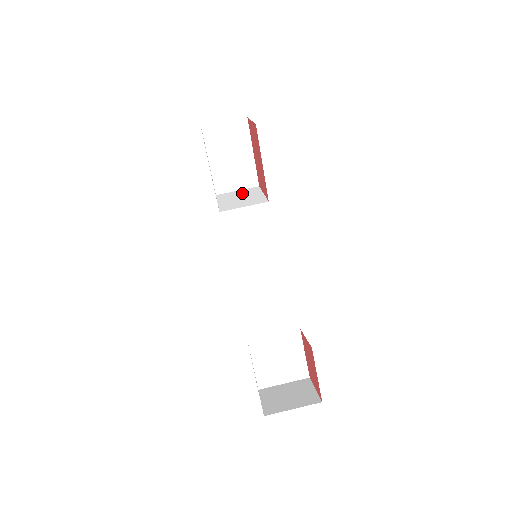
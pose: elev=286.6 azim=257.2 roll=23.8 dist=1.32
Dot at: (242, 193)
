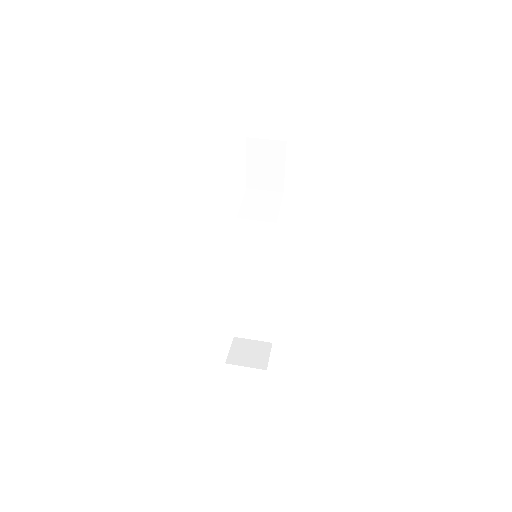
Dot at: (266, 197)
